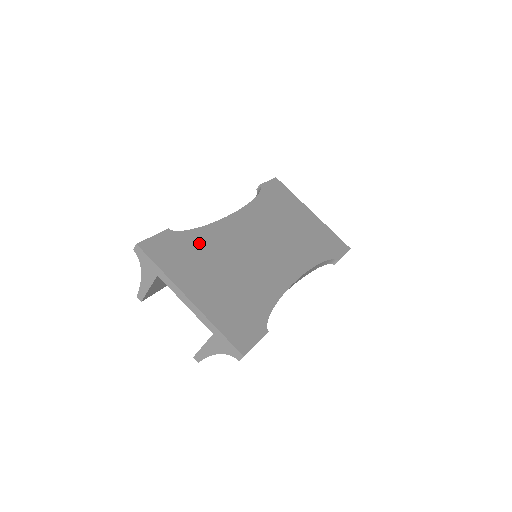
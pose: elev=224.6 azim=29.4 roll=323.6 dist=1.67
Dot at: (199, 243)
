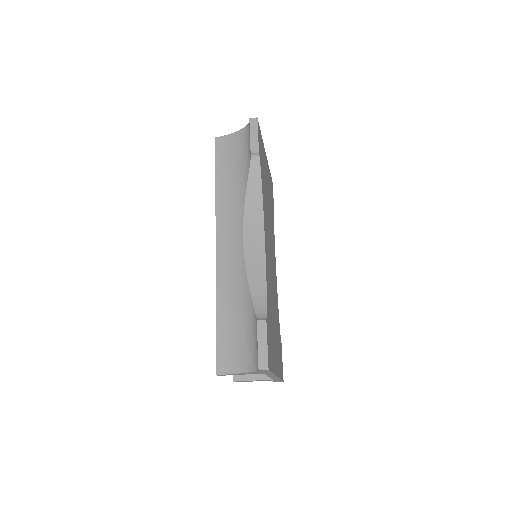
Dot at: occluded
